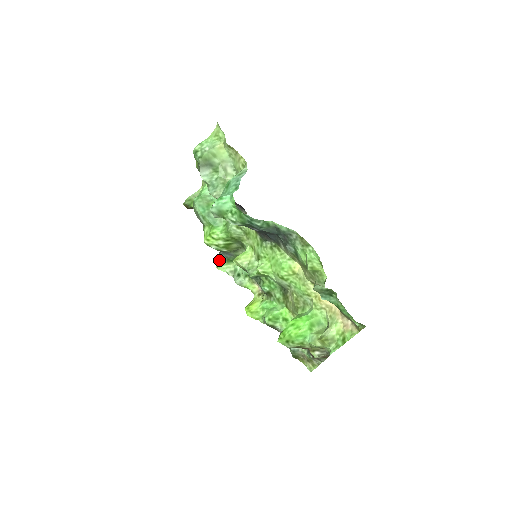
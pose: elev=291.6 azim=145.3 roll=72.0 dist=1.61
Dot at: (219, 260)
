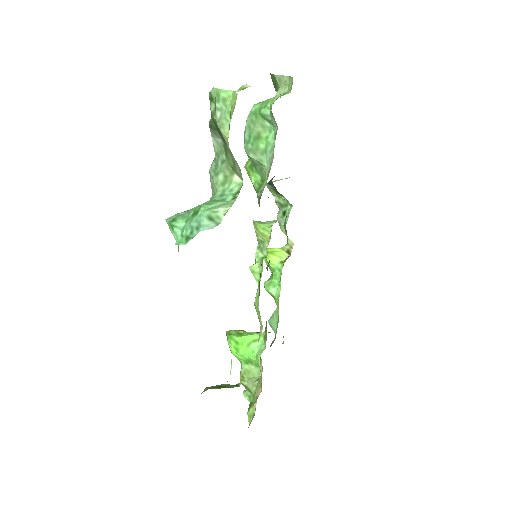
Dot at: (268, 184)
